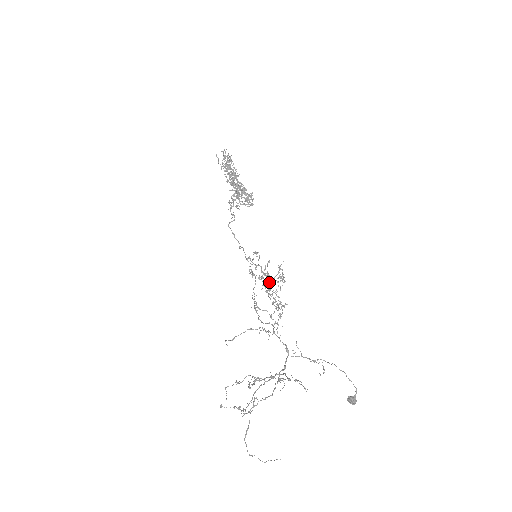
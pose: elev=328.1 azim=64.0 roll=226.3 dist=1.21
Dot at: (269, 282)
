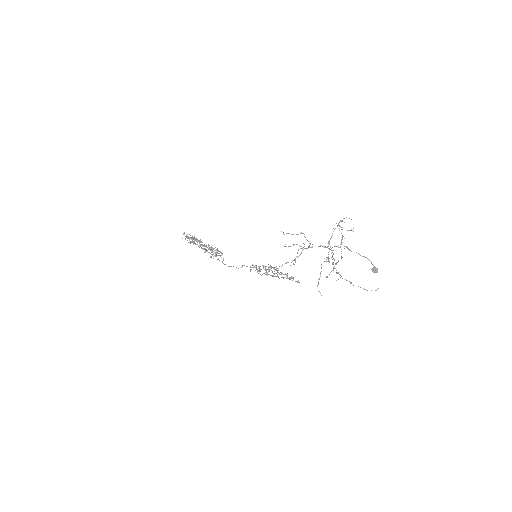
Dot at: (273, 275)
